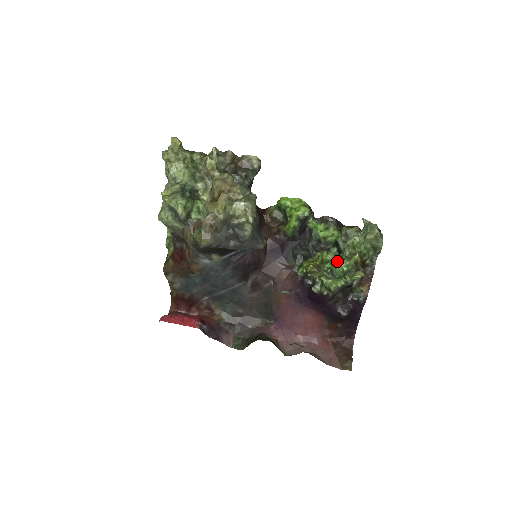
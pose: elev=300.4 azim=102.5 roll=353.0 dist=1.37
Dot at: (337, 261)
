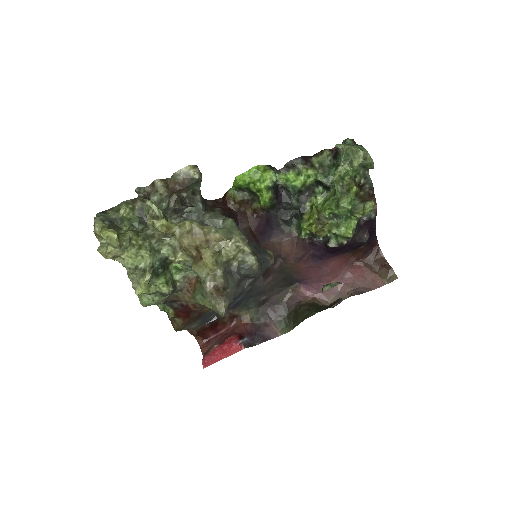
Dot at: (333, 201)
